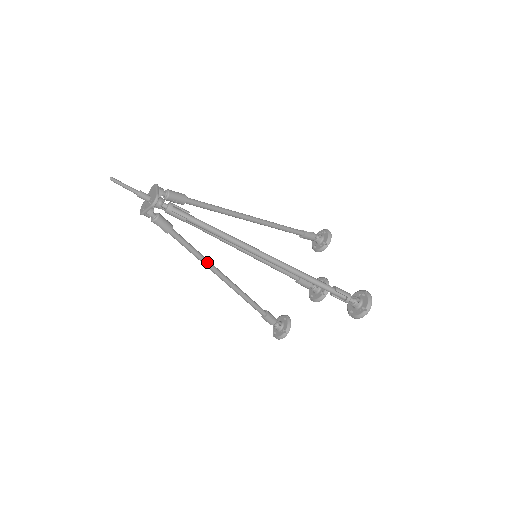
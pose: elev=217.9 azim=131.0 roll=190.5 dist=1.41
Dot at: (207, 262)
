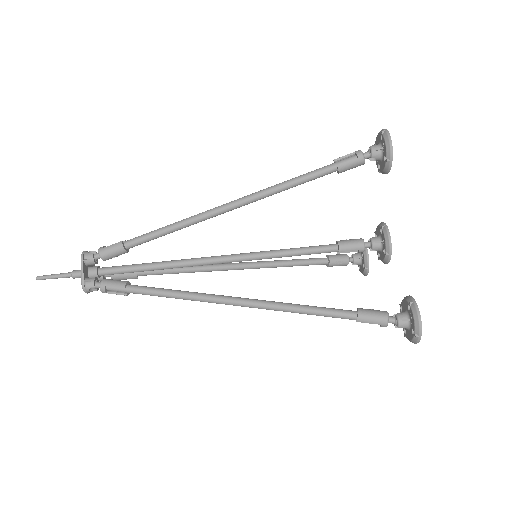
Dot at: (200, 294)
